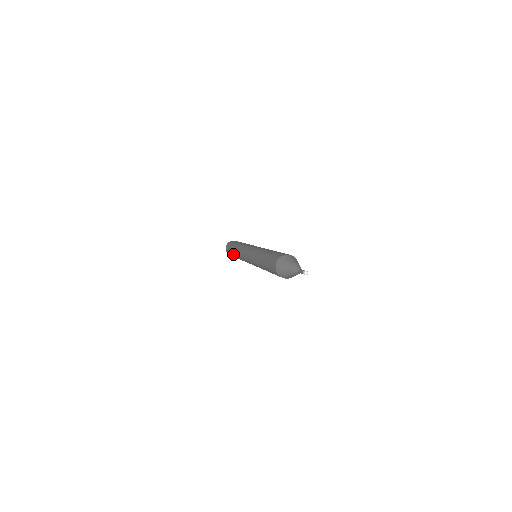
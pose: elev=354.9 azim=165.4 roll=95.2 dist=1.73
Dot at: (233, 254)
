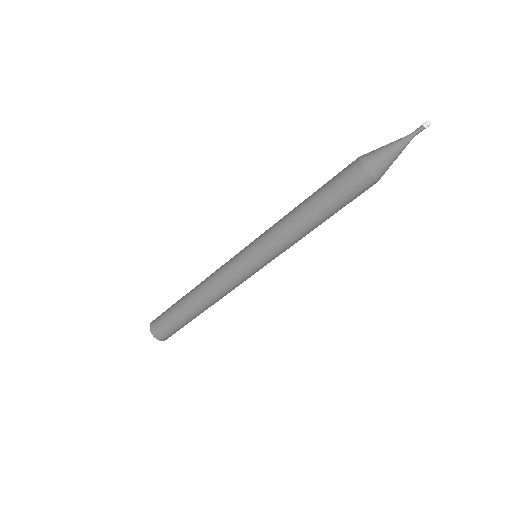
Dot at: (183, 302)
